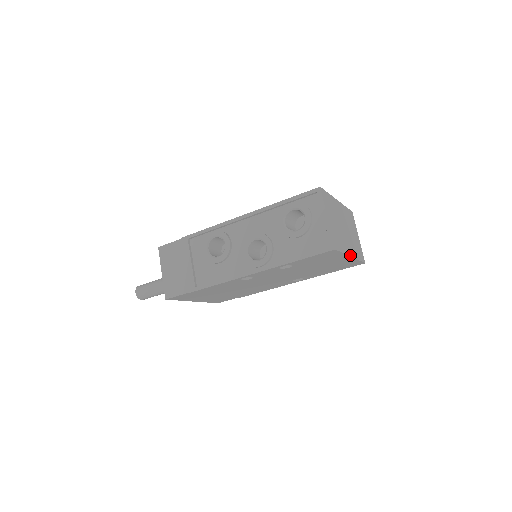
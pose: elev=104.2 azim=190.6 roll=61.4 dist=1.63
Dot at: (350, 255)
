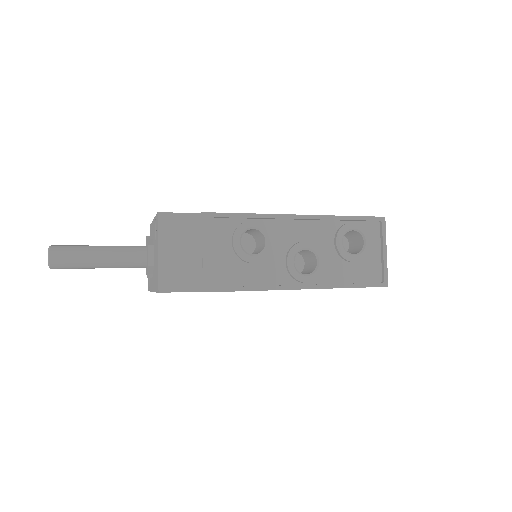
Dot at: occluded
